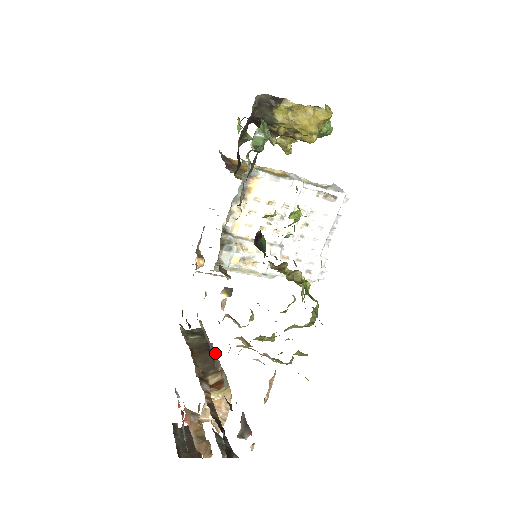
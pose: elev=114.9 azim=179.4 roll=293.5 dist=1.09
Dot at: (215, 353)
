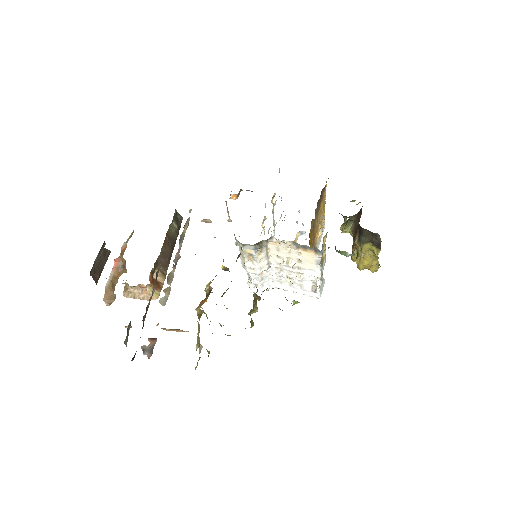
Dot at: occluded
